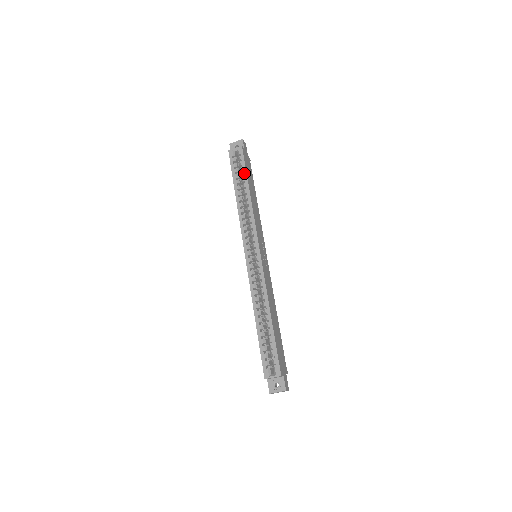
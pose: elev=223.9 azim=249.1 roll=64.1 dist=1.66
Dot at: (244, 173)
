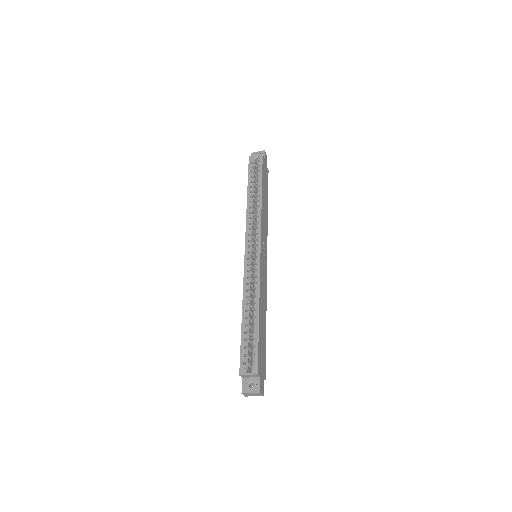
Dot at: (260, 177)
